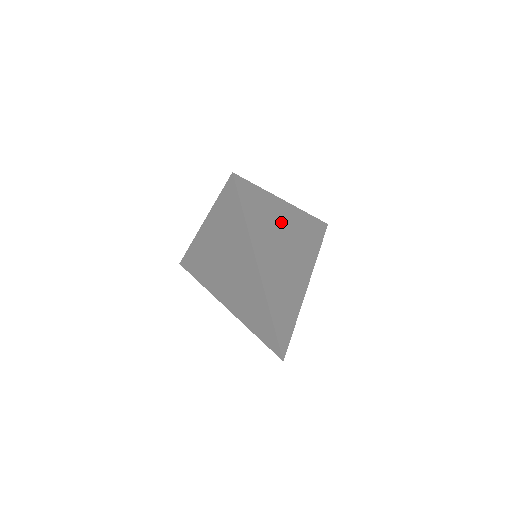
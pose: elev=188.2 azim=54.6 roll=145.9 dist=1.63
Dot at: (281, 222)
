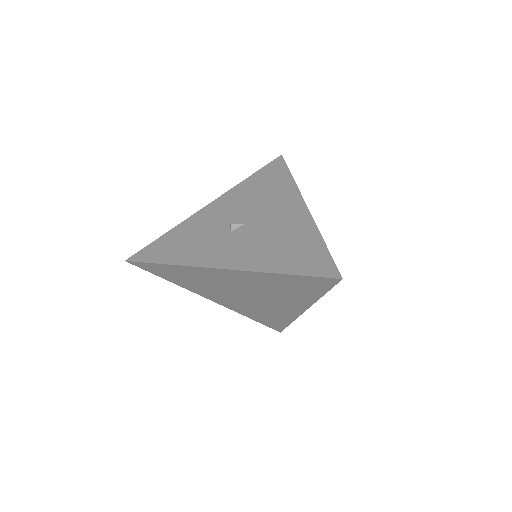
Dot at: occluded
